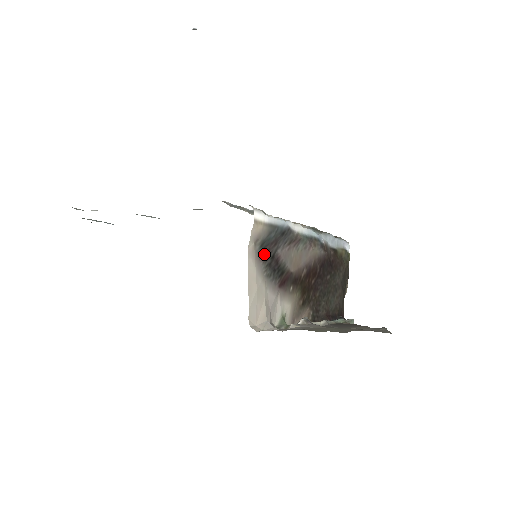
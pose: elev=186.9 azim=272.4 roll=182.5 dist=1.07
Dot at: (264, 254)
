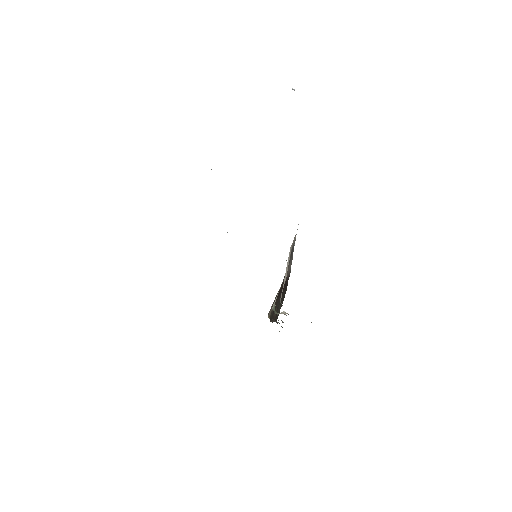
Dot at: (290, 256)
